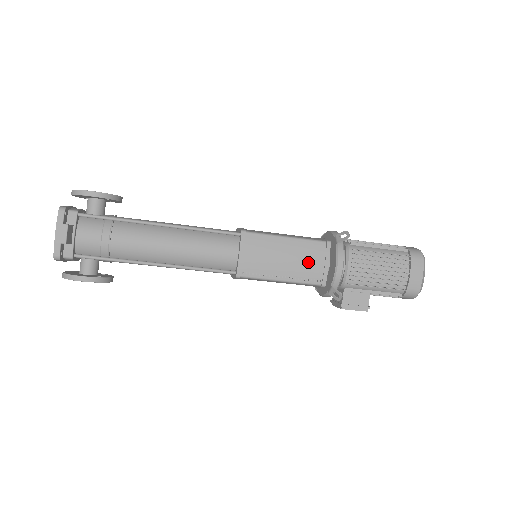
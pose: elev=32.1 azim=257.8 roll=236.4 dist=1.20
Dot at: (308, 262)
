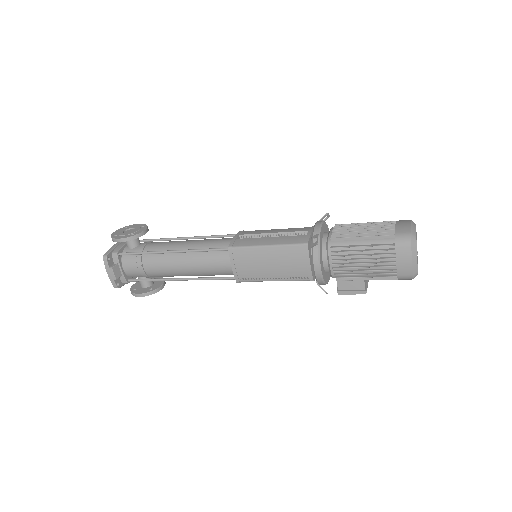
Dot at: (291, 265)
